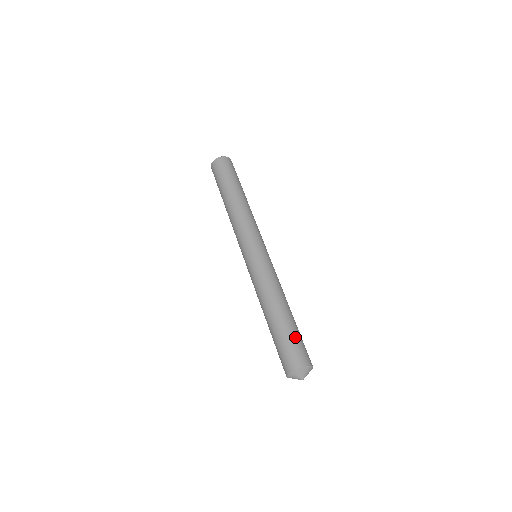
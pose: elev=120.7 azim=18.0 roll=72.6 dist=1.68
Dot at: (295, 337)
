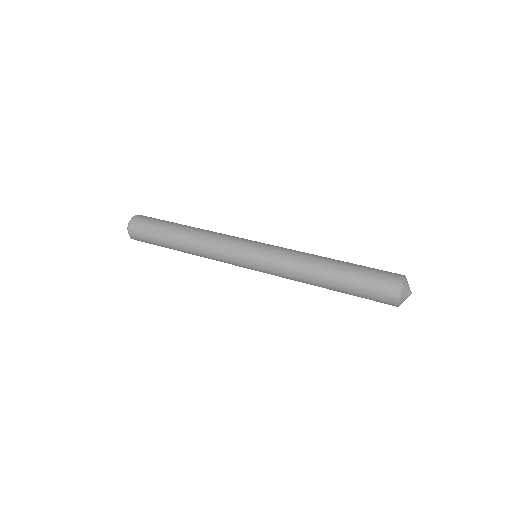
Dot at: occluded
